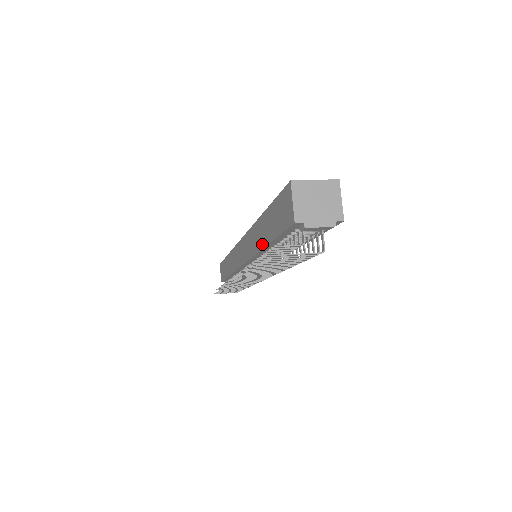
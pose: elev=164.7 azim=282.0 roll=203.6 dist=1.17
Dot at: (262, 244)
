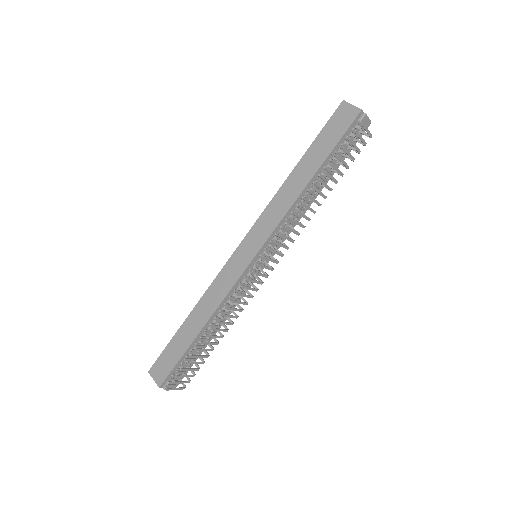
Dot at: (306, 181)
